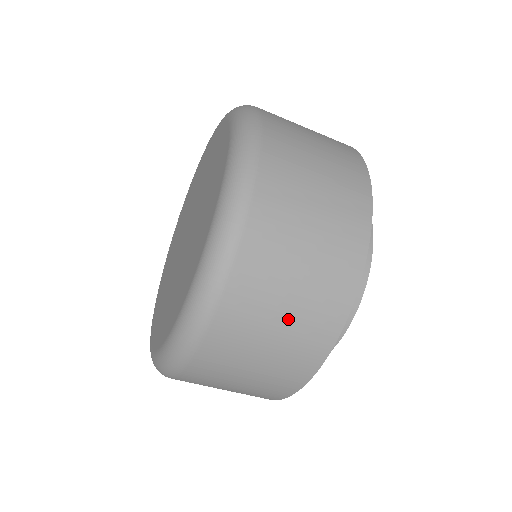
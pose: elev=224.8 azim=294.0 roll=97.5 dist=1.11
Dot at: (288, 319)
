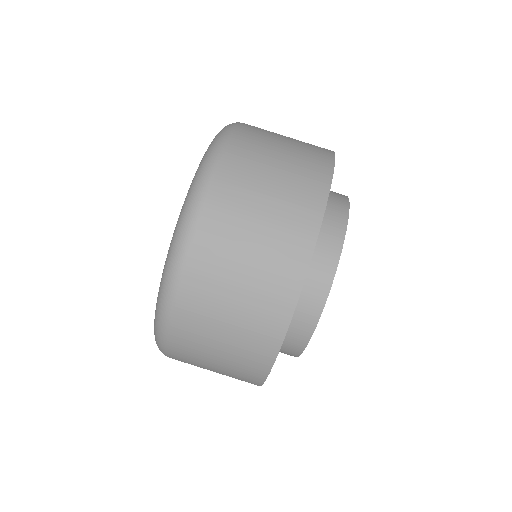
Dot at: (289, 149)
